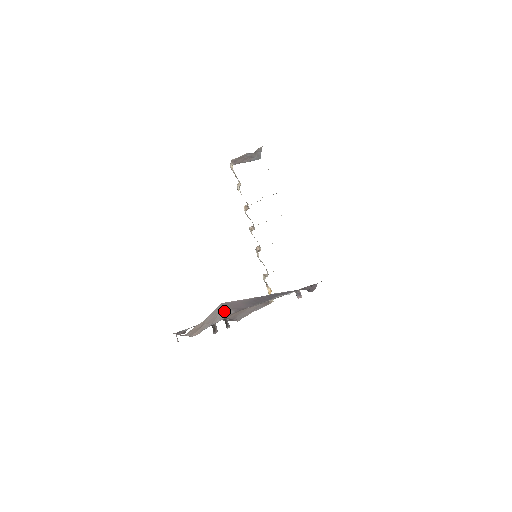
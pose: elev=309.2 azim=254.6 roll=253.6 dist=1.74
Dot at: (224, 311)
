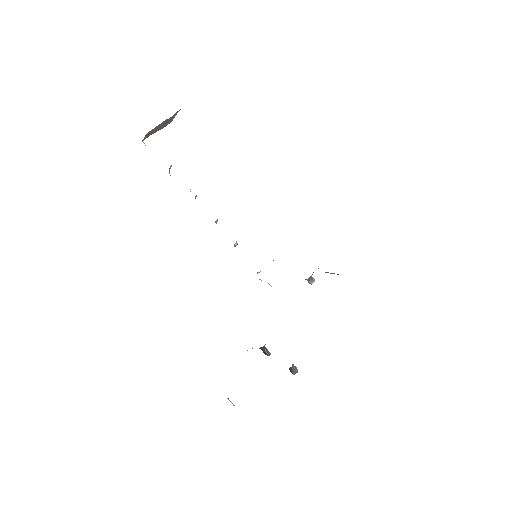
Dot at: occluded
